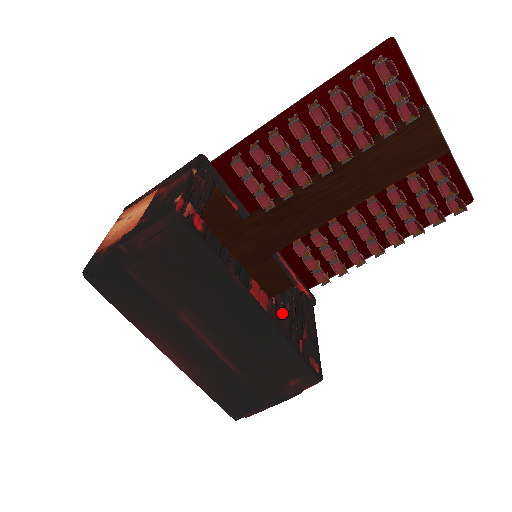
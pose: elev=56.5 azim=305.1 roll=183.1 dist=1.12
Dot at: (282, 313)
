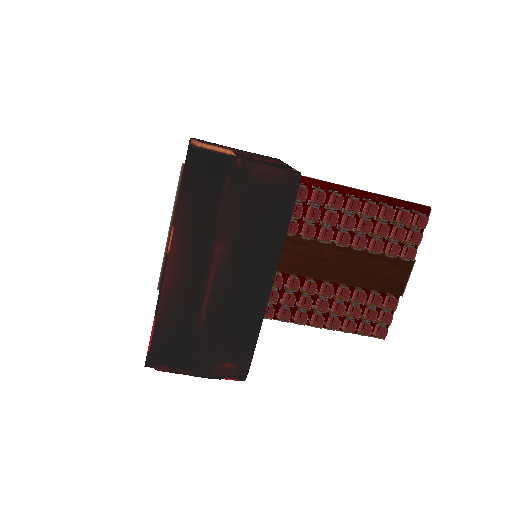
Dot at: occluded
